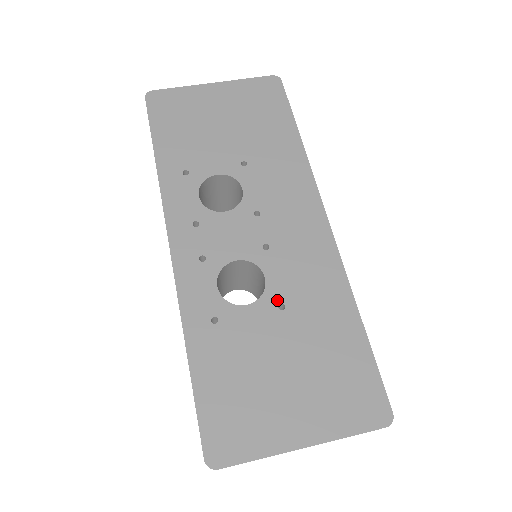
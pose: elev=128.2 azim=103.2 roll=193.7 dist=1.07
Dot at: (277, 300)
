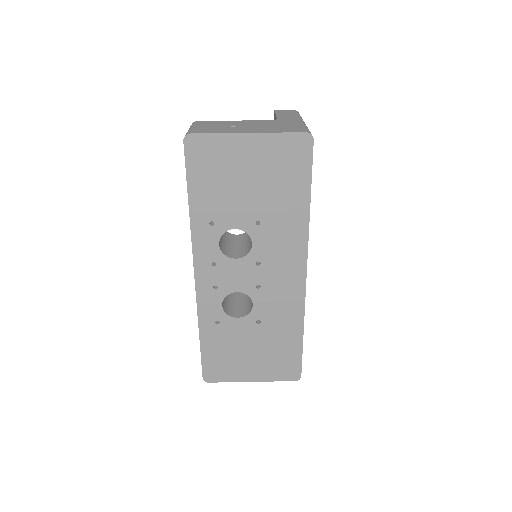
Dot at: (257, 318)
